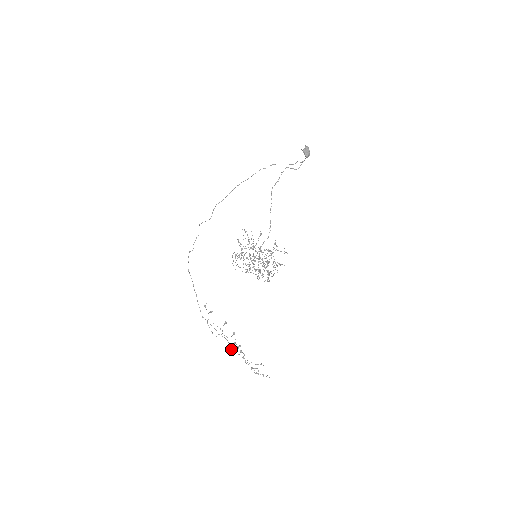
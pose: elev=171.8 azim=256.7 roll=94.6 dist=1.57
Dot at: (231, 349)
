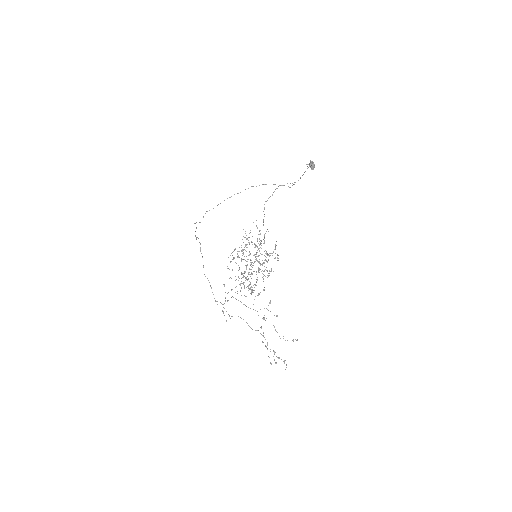
Dot at: occluded
